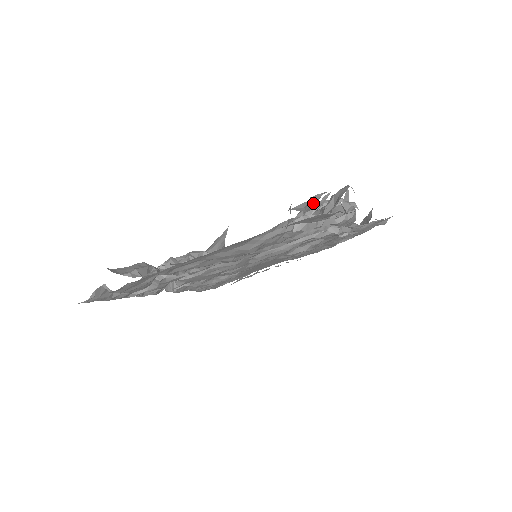
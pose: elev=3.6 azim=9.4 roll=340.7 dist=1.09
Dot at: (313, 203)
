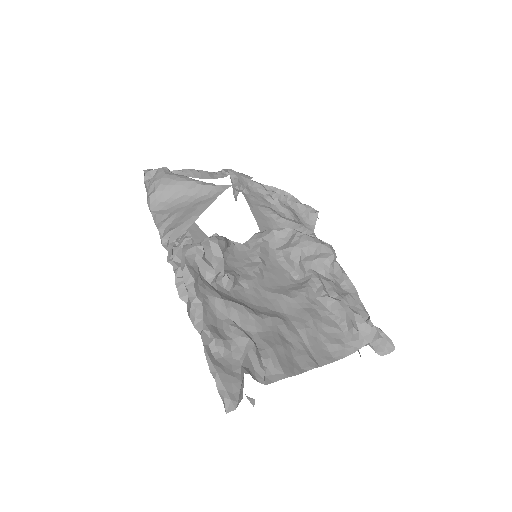
Dot at: (367, 333)
